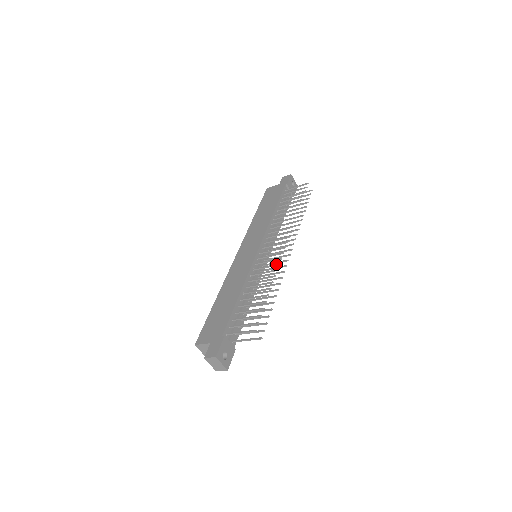
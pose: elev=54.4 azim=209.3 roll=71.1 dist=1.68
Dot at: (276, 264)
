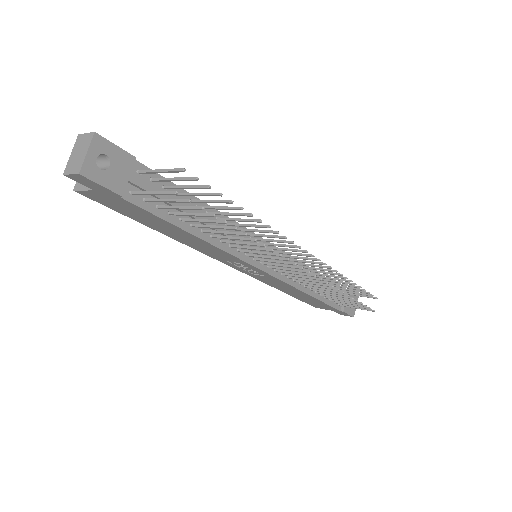
Dot at: occluded
